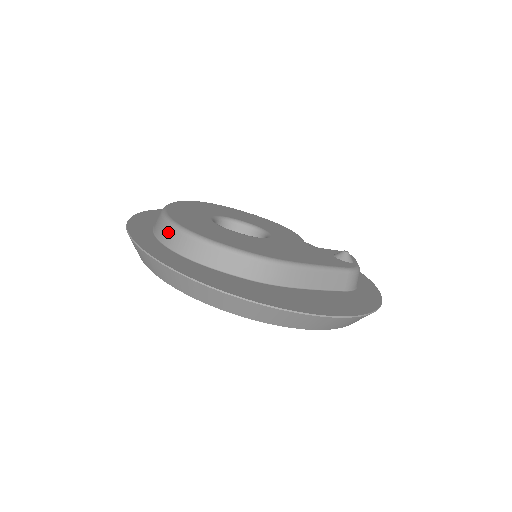
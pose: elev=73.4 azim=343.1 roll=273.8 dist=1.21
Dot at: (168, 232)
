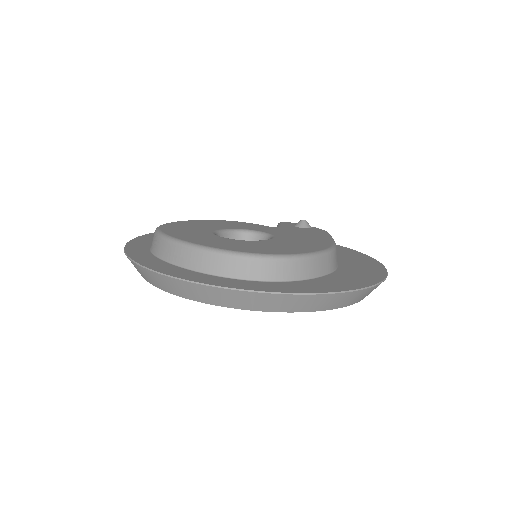
Dot at: (258, 267)
